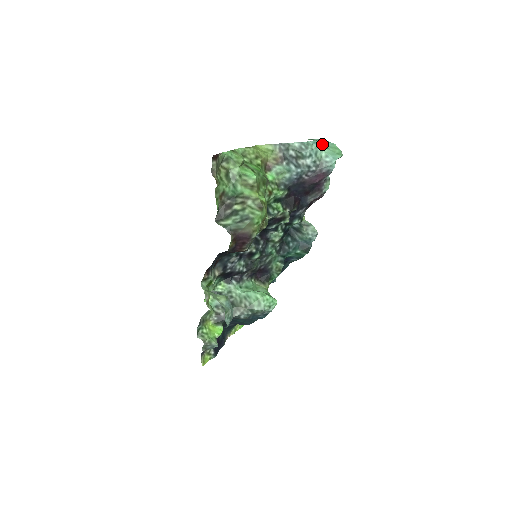
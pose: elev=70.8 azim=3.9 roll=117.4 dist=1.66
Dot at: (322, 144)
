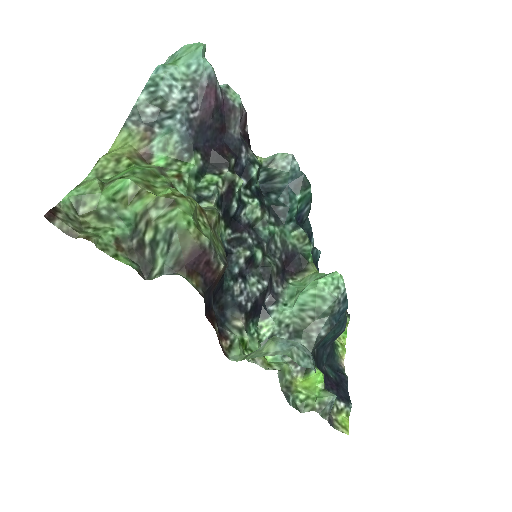
Dot at: (170, 62)
